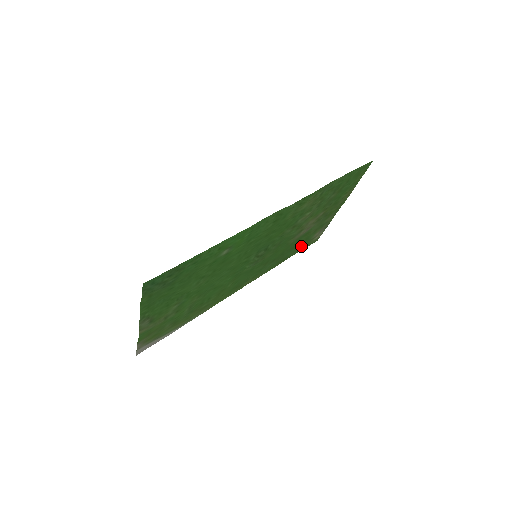
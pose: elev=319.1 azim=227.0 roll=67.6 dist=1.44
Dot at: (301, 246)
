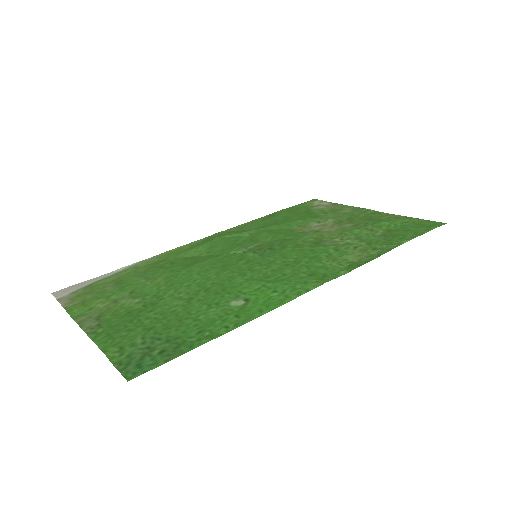
Dot at: (297, 210)
